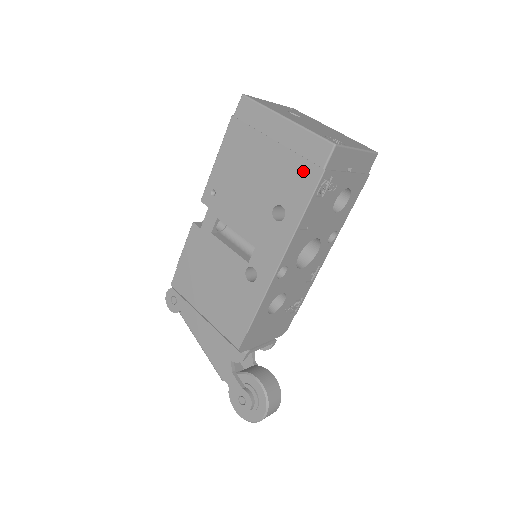
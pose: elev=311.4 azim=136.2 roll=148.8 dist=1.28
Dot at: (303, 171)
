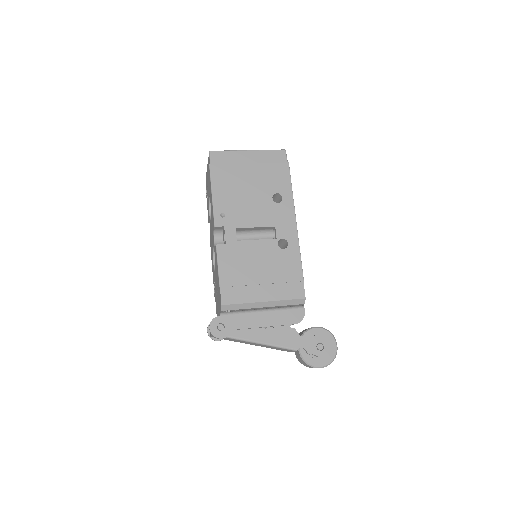
Dot at: (277, 169)
